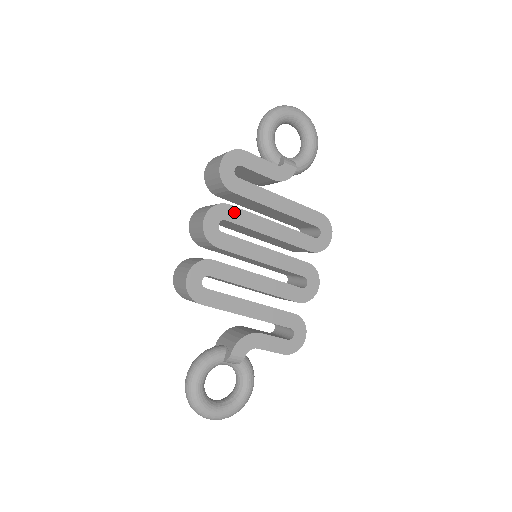
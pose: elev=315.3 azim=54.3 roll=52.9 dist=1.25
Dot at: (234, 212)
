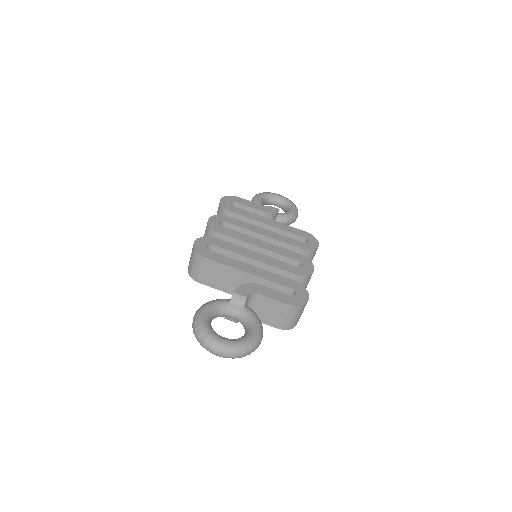
Dot at: (232, 220)
